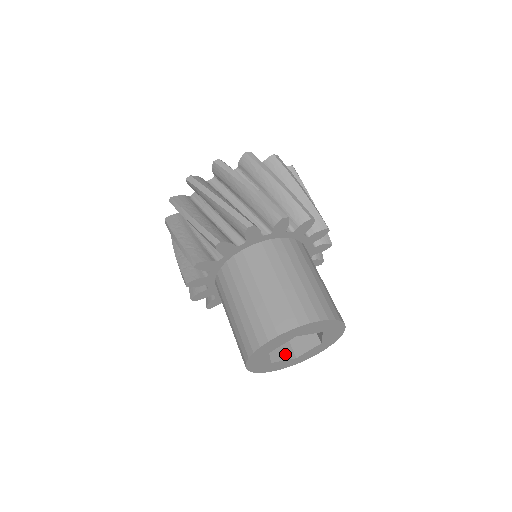
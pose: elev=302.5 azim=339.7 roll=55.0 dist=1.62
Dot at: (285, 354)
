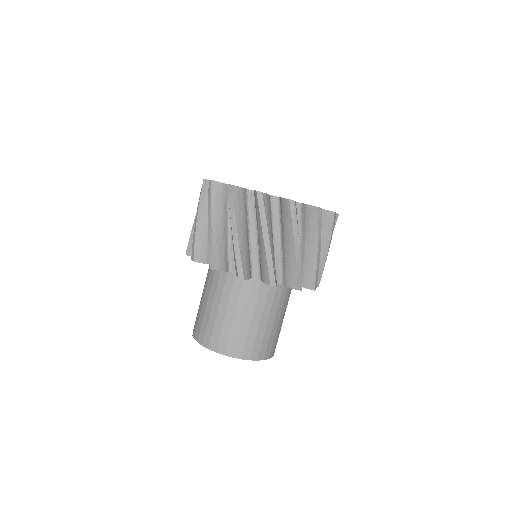
Dot at: occluded
